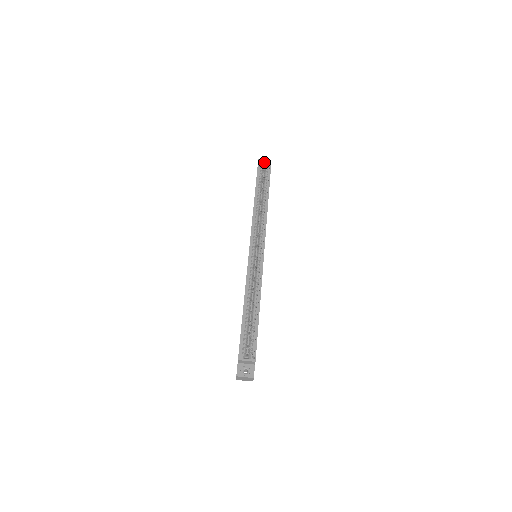
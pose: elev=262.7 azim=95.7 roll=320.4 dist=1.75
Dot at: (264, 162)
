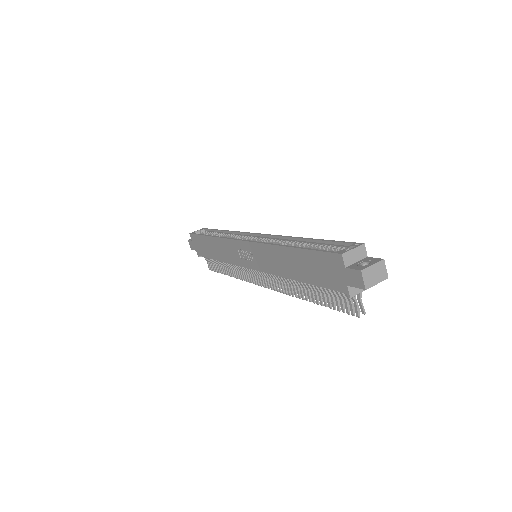
Dot at: occluded
